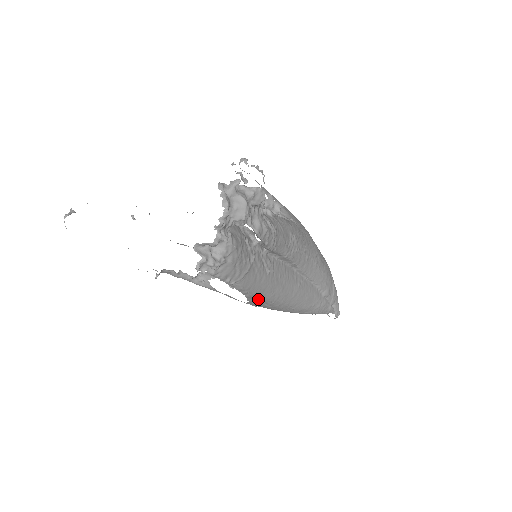
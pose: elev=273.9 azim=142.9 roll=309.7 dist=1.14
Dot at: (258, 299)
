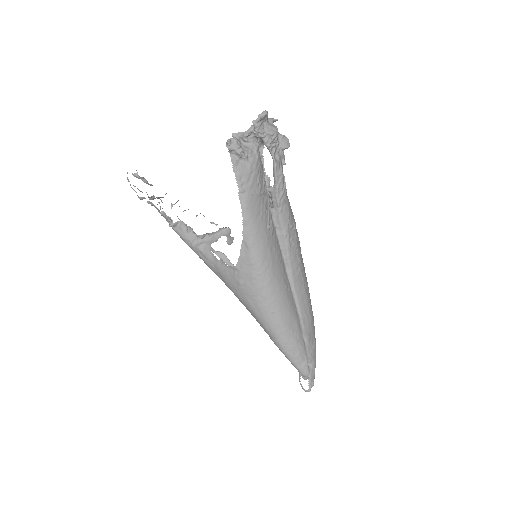
Dot at: (250, 250)
